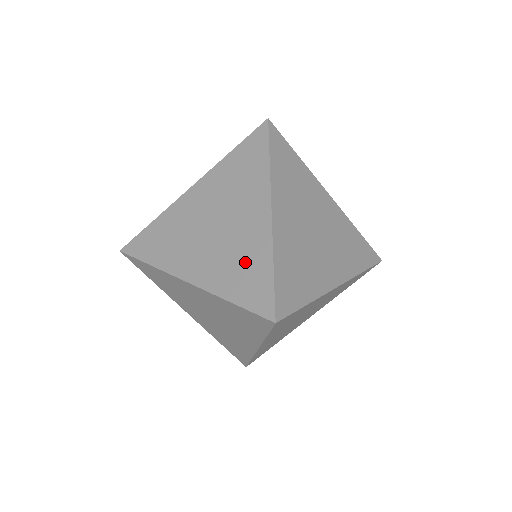
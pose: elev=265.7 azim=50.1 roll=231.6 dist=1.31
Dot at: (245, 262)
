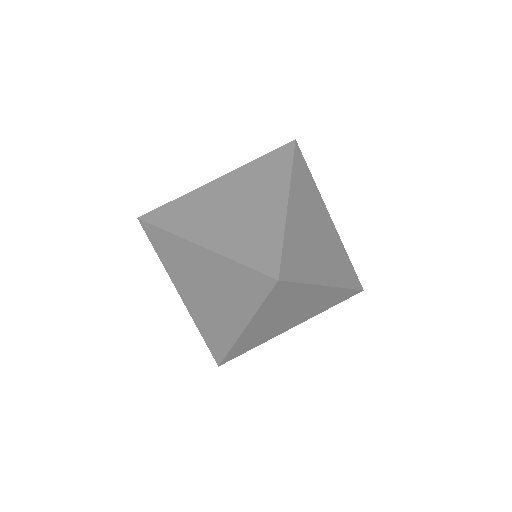
Dot at: (258, 234)
